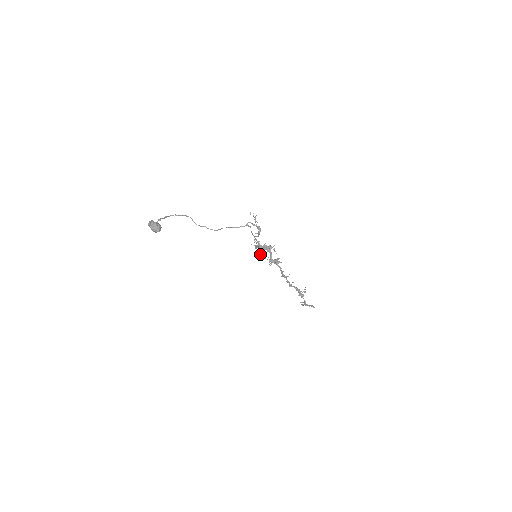
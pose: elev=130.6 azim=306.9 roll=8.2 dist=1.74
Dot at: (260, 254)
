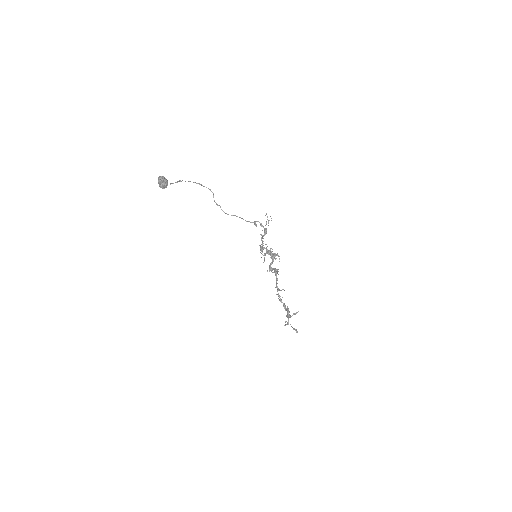
Dot at: occluded
